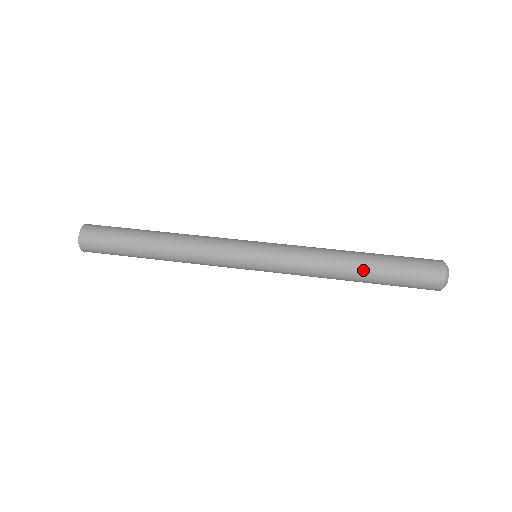
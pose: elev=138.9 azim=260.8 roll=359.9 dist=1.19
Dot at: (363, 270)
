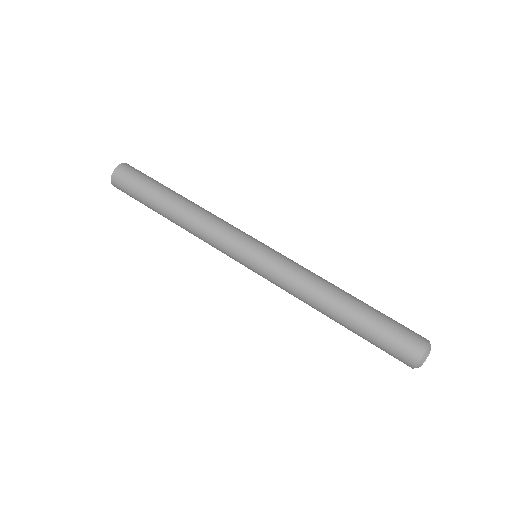
Dot at: (344, 316)
